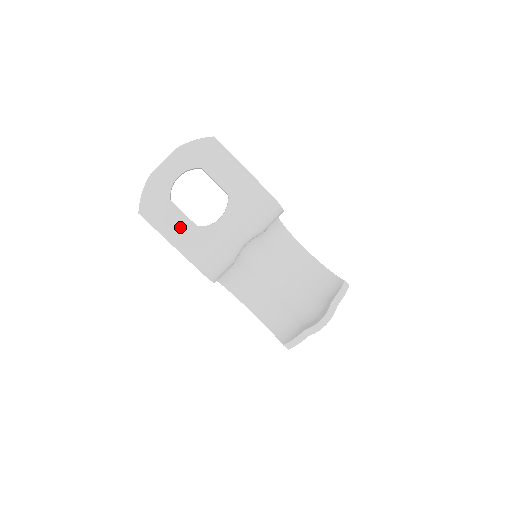
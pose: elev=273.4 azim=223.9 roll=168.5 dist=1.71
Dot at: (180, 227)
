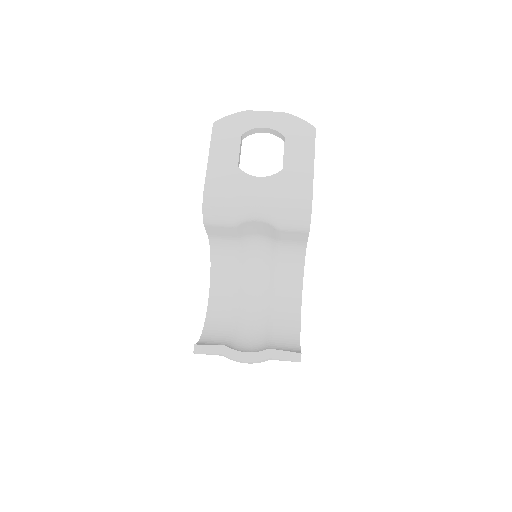
Dot at: (227, 155)
